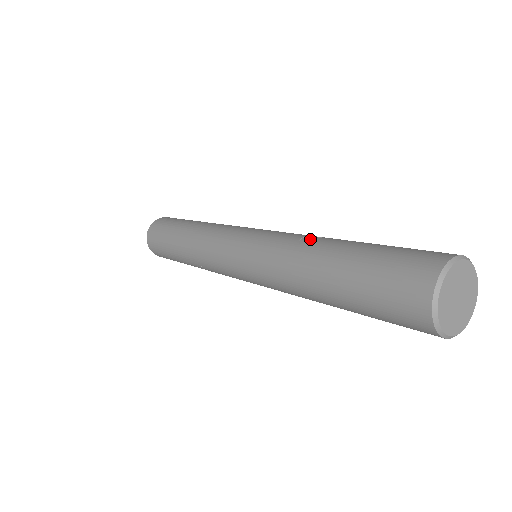
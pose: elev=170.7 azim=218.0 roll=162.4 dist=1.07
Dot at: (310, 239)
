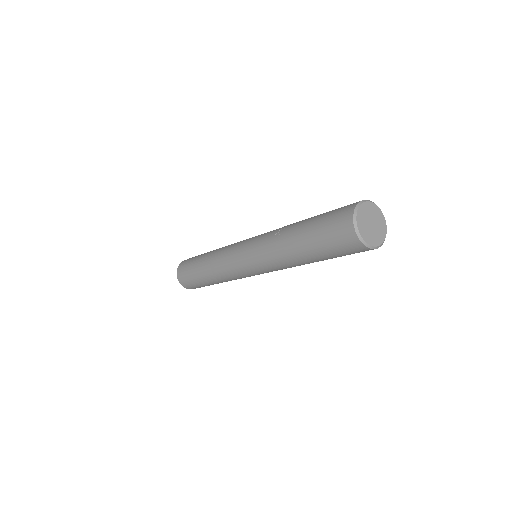
Dot at: (280, 234)
